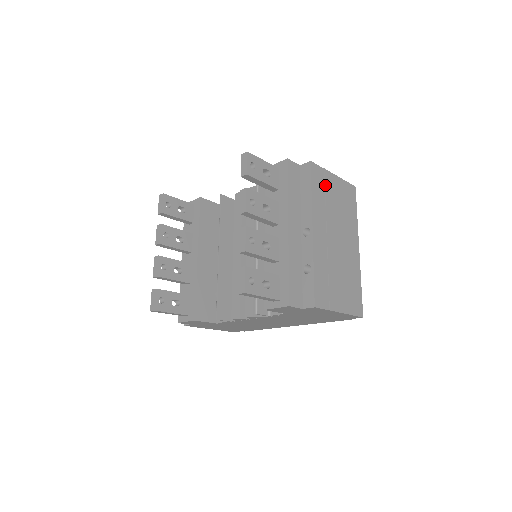
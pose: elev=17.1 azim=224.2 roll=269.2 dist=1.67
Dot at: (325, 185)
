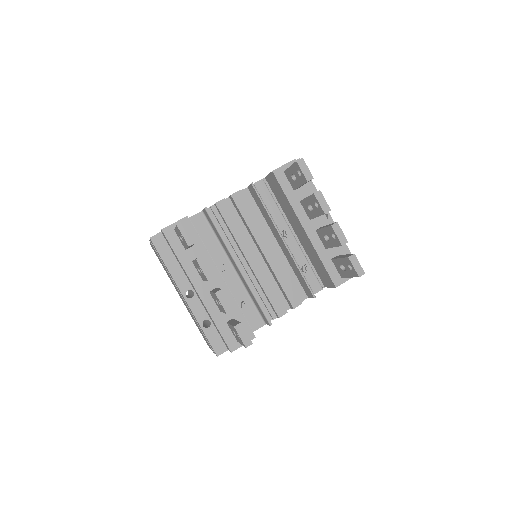
Dot at: occluded
